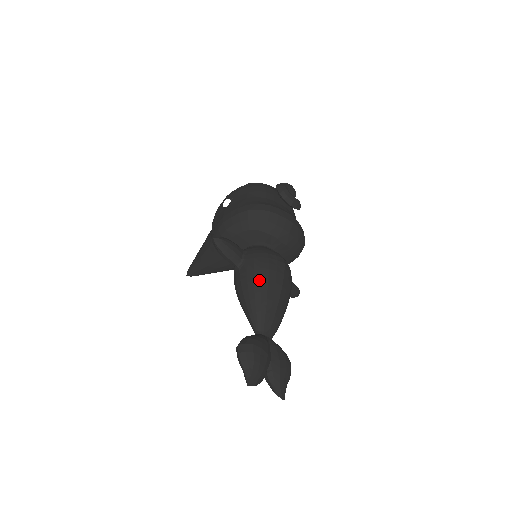
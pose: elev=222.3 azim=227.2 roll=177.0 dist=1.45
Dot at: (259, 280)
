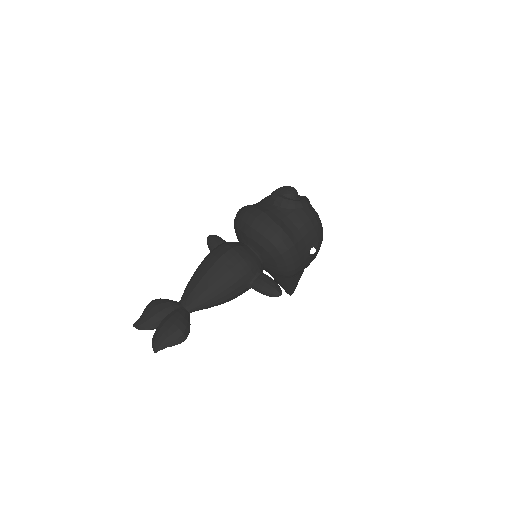
Dot at: (201, 262)
